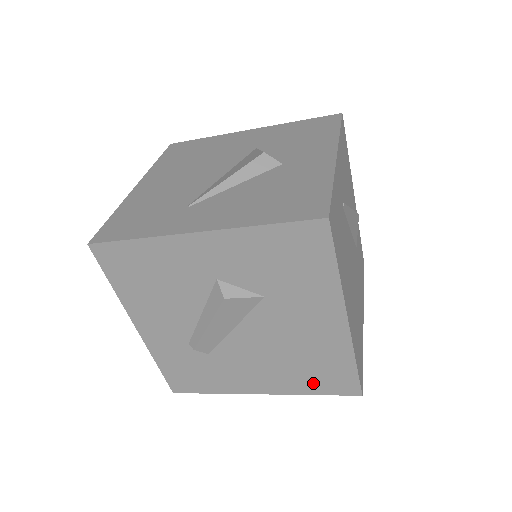
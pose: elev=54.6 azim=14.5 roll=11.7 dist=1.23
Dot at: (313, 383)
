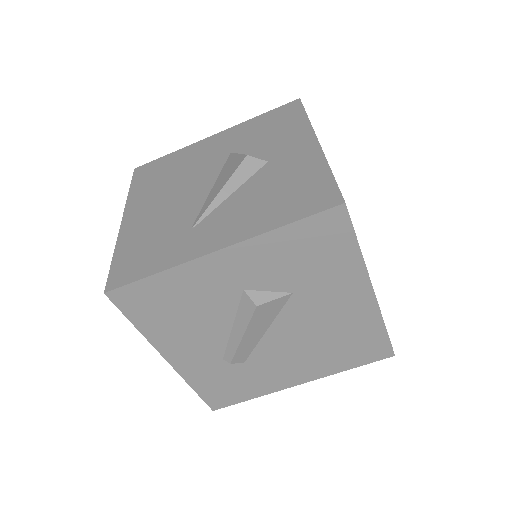
Dot at: (348, 359)
